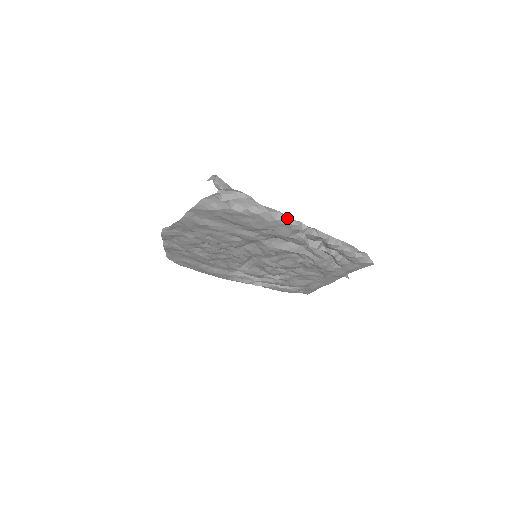
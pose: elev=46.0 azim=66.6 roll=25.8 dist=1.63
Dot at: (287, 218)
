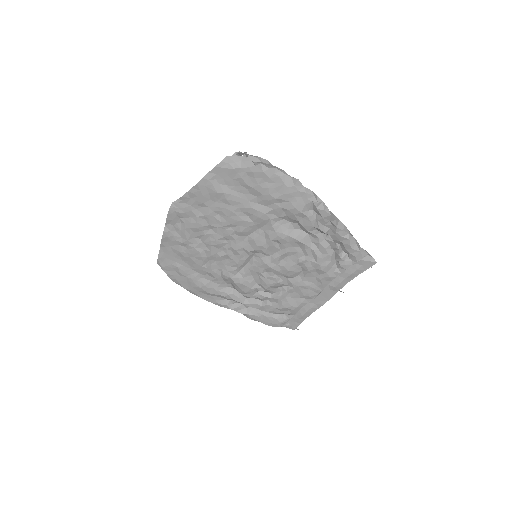
Dot at: (305, 187)
